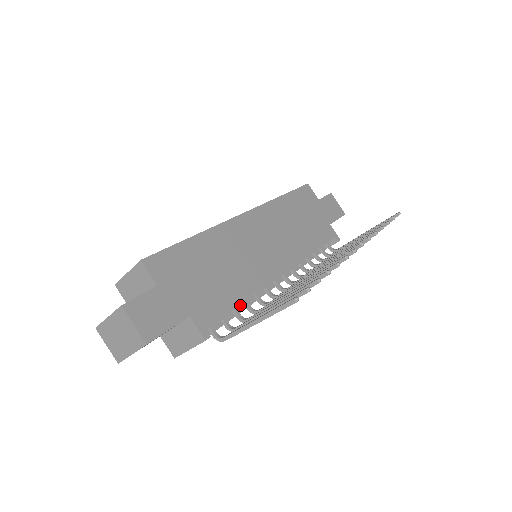
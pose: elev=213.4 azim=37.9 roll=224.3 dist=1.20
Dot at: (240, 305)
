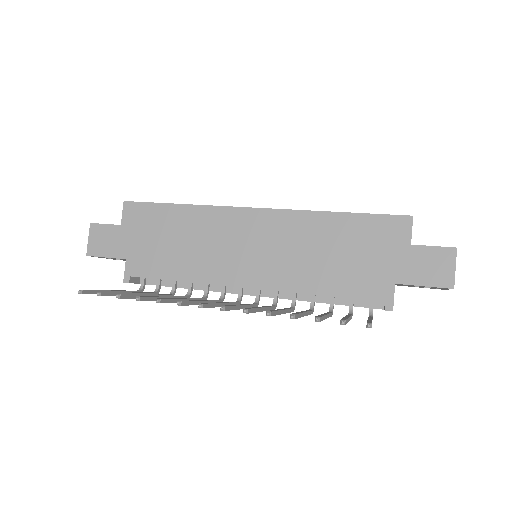
Dot at: (200, 284)
